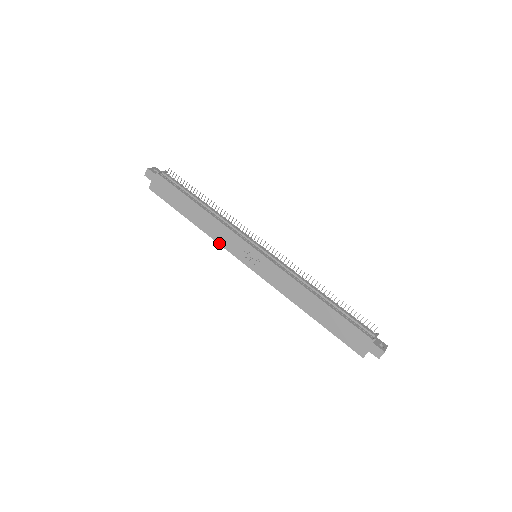
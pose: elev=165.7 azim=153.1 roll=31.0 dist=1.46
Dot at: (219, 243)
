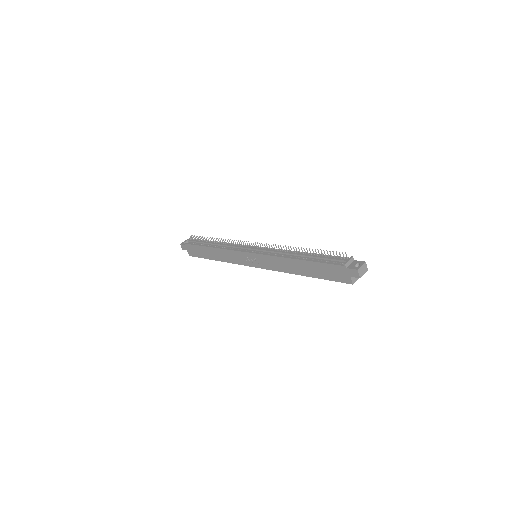
Dot at: (234, 263)
